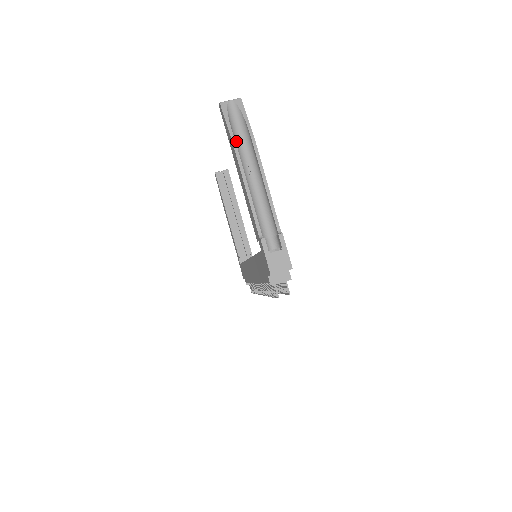
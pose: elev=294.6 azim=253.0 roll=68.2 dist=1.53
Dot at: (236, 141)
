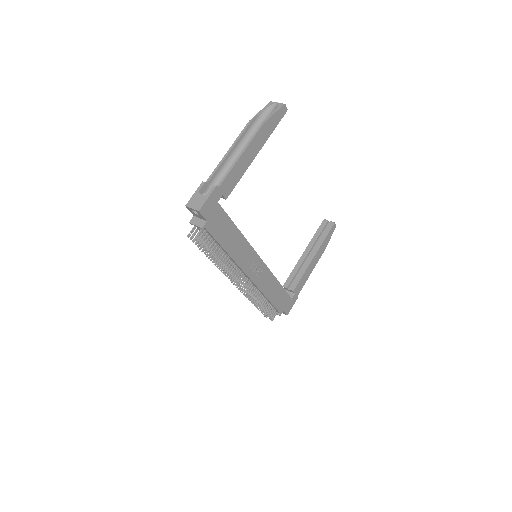
Dot at: (256, 125)
